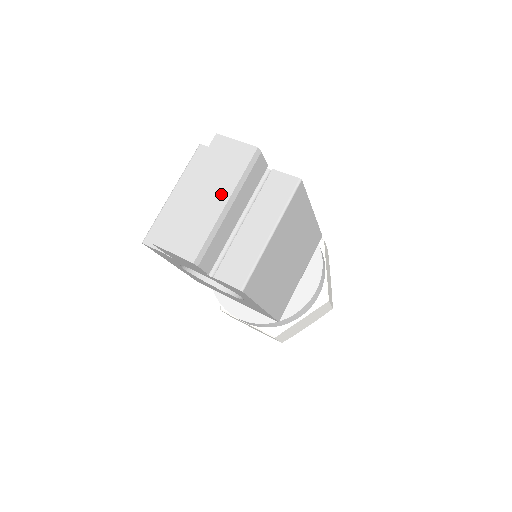
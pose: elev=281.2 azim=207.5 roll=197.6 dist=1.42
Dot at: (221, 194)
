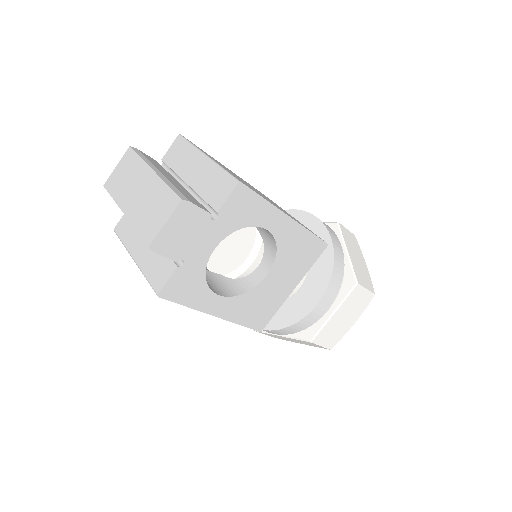
Dot at: (144, 176)
